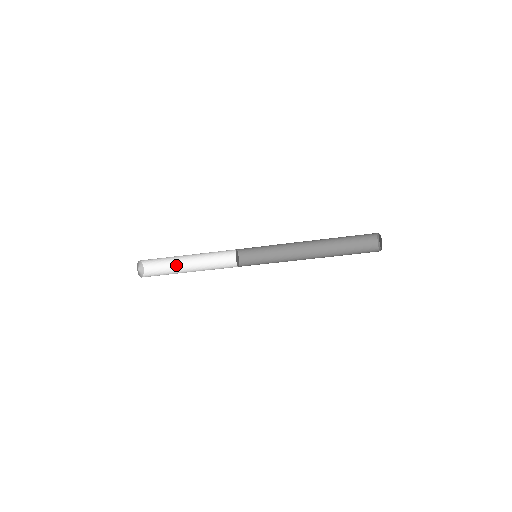
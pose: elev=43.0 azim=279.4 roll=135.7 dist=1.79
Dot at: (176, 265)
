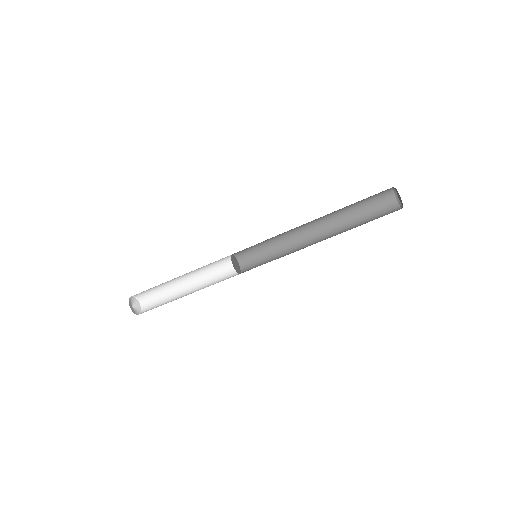
Dot at: (172, 289)
